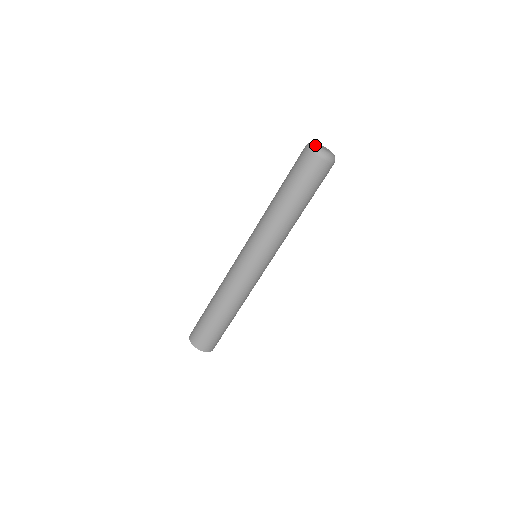
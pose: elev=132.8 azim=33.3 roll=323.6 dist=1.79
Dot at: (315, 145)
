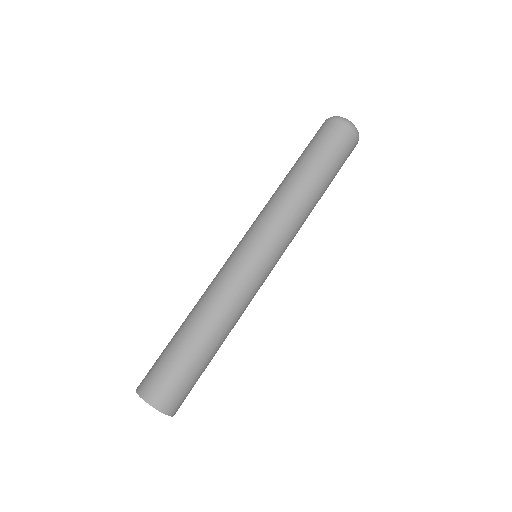
Dot at: (345, 118)
